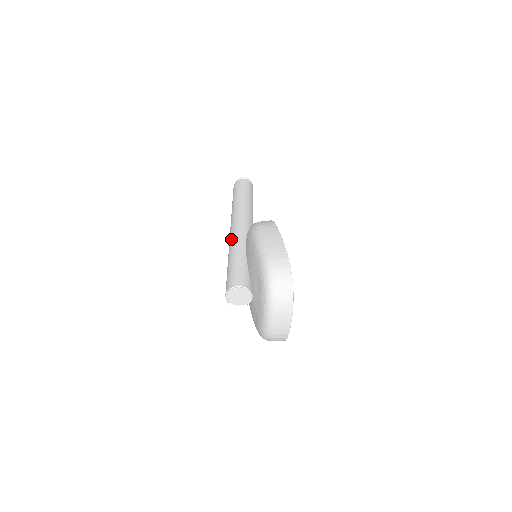
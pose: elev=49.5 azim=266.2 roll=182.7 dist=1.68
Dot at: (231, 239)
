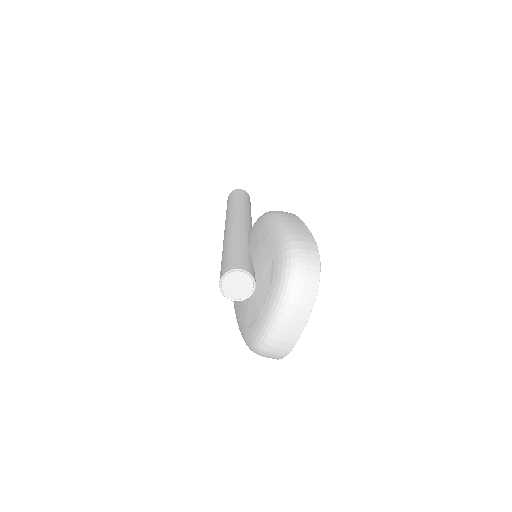
Dot at: (229, 231)
